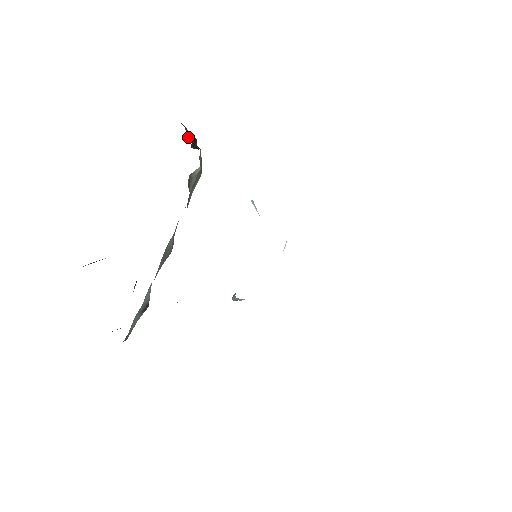
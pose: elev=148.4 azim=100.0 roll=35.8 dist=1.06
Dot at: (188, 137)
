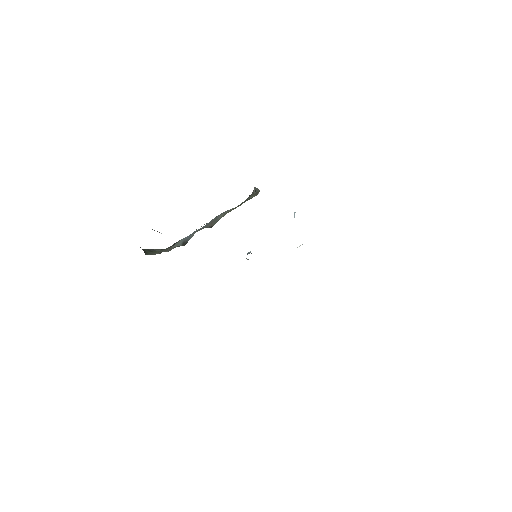
Dot at: occluded
